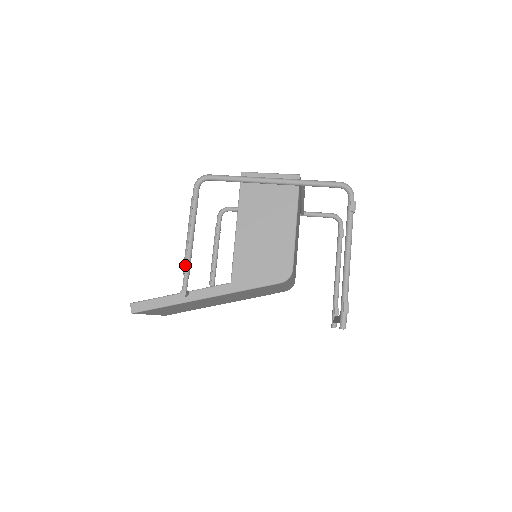
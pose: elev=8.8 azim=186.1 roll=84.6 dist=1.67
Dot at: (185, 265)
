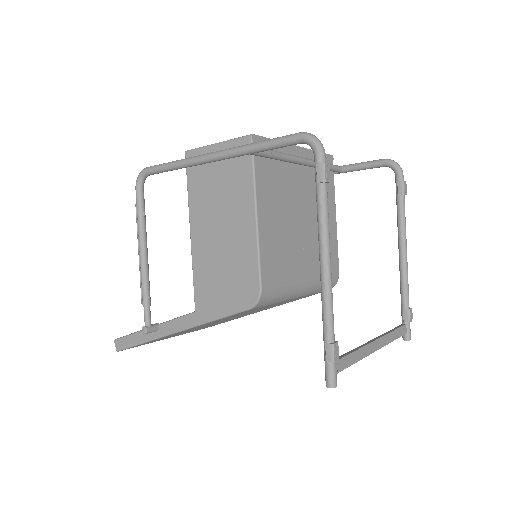
Dot at: (141, 294)
